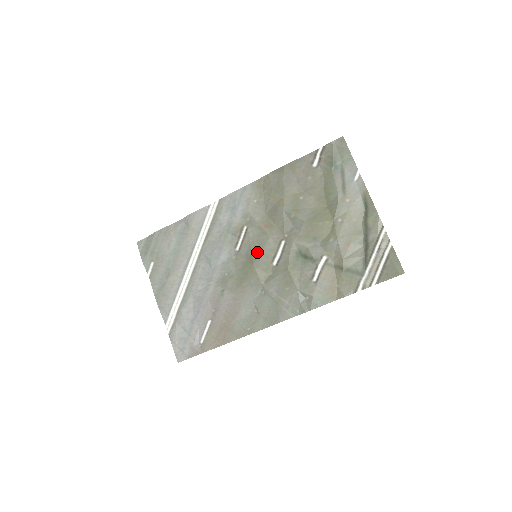
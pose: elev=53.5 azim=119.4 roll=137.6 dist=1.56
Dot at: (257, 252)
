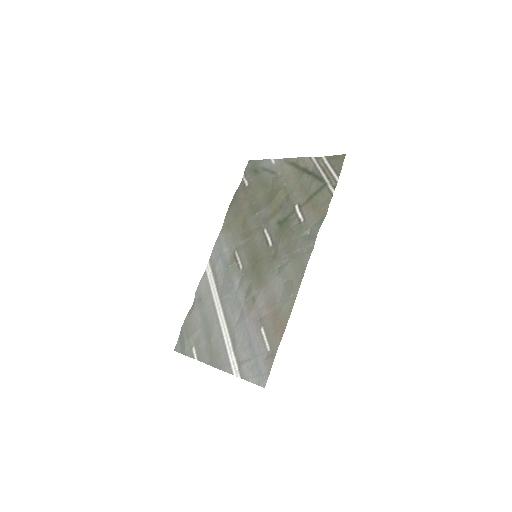
Dot at: (254, 252)
